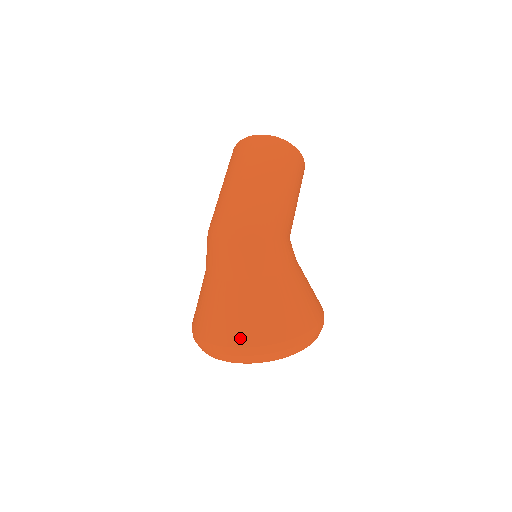
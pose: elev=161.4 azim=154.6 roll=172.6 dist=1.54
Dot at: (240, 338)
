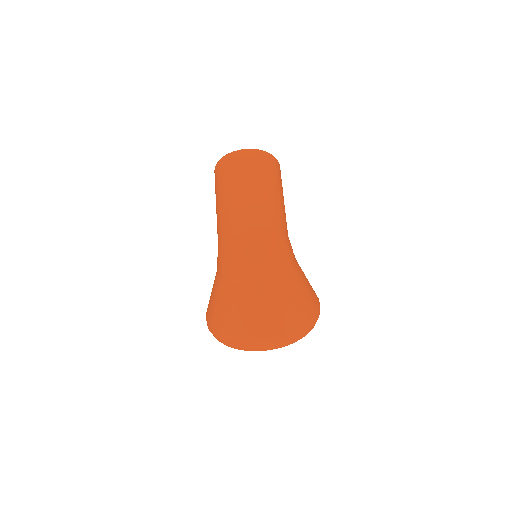
Dot at: (274, 329)
